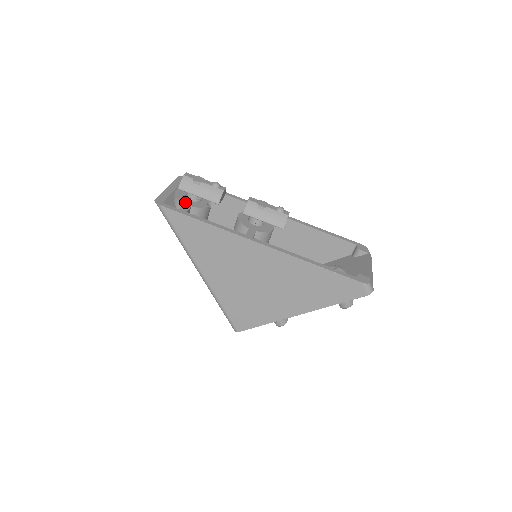
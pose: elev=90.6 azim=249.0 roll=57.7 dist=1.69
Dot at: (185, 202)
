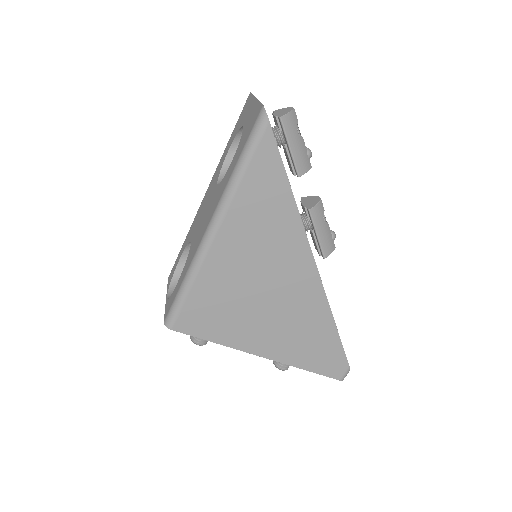
Dot at: occluded
